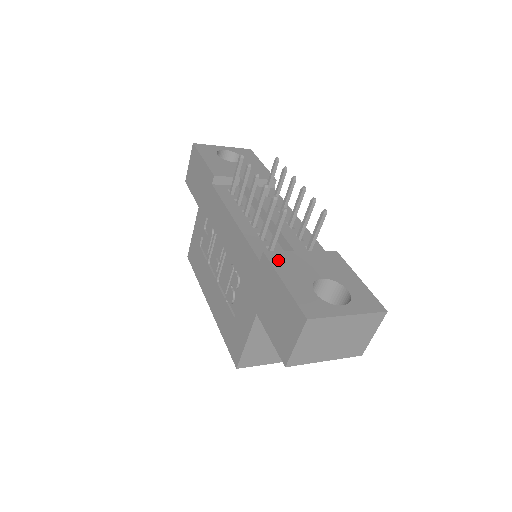
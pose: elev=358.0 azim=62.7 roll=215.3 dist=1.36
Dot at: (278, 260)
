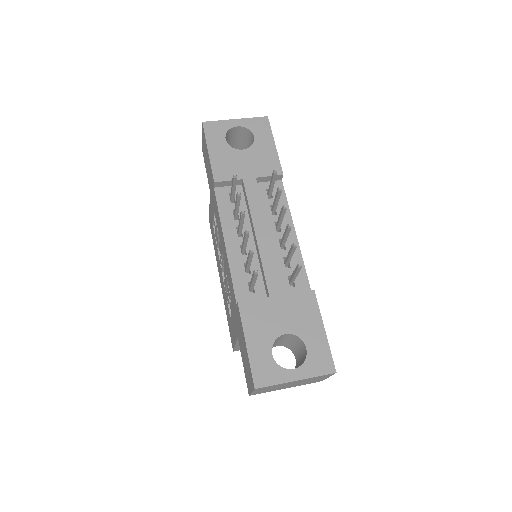
Dot at: (249, 313)
